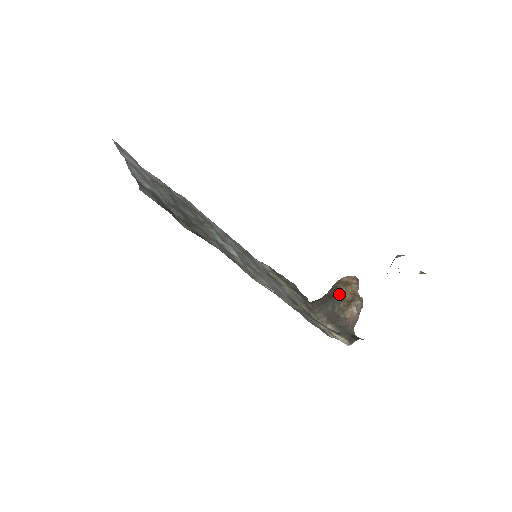
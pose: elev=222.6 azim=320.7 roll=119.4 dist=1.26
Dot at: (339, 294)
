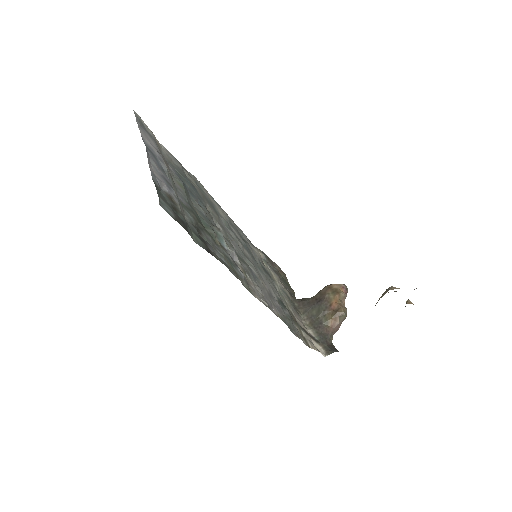
Dot at: (326, 300)
